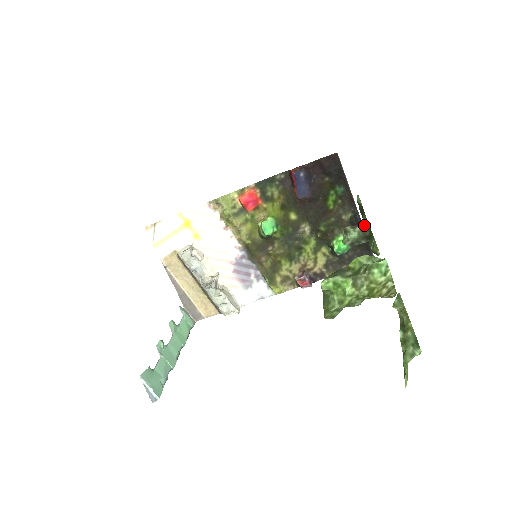
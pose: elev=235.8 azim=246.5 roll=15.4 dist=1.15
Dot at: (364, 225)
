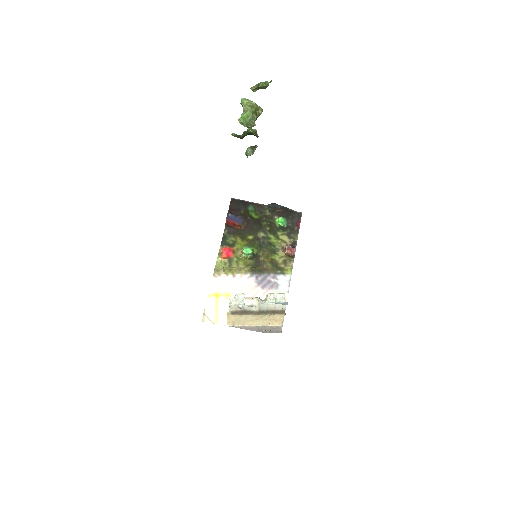
Dot at: (249, 148)
